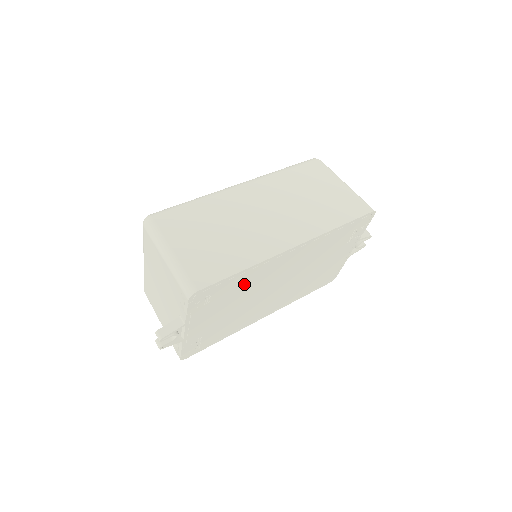
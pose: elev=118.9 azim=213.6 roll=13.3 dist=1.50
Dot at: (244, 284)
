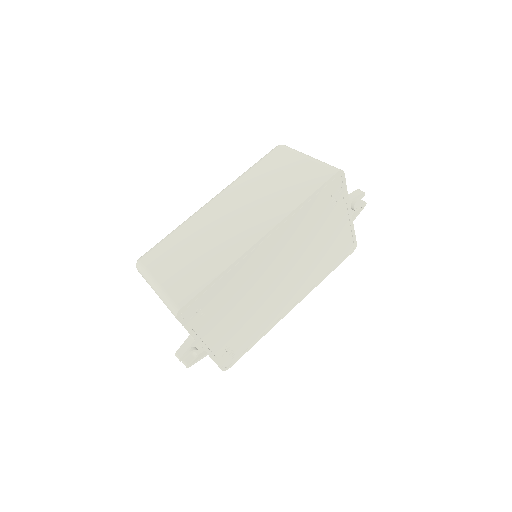
Dot at: (232, 287)
